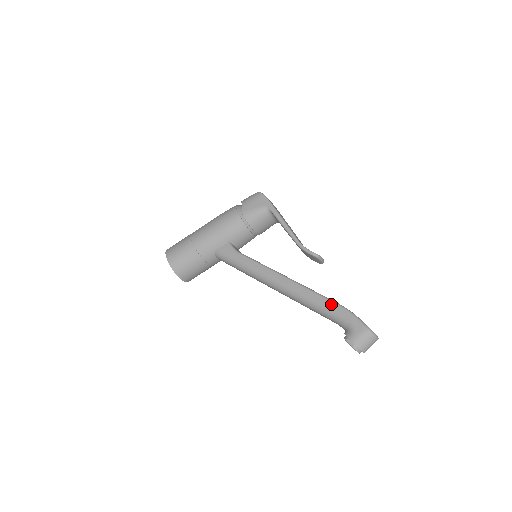
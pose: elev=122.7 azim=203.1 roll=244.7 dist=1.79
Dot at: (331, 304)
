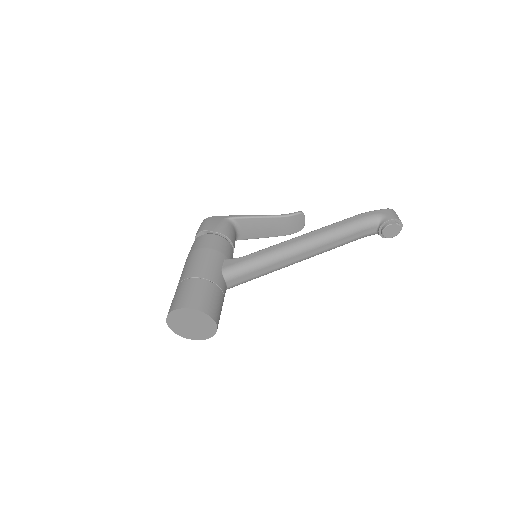
Dot at: (353, 218)
